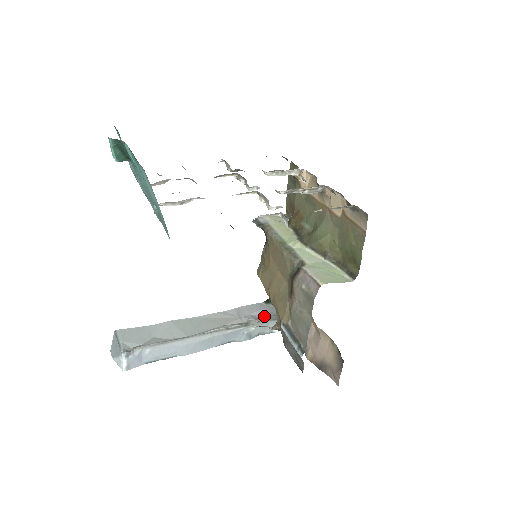
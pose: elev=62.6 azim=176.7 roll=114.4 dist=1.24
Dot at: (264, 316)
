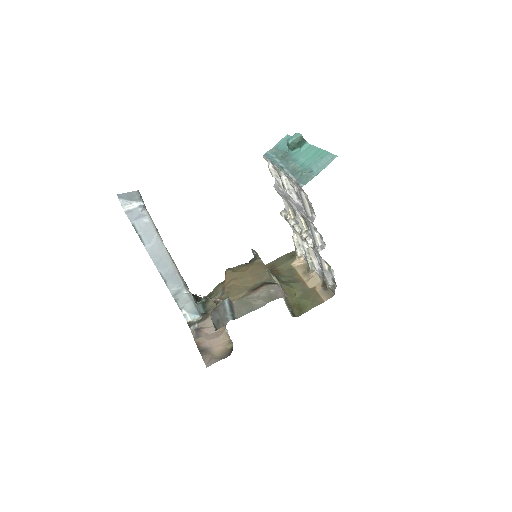
Dot at: occluded
